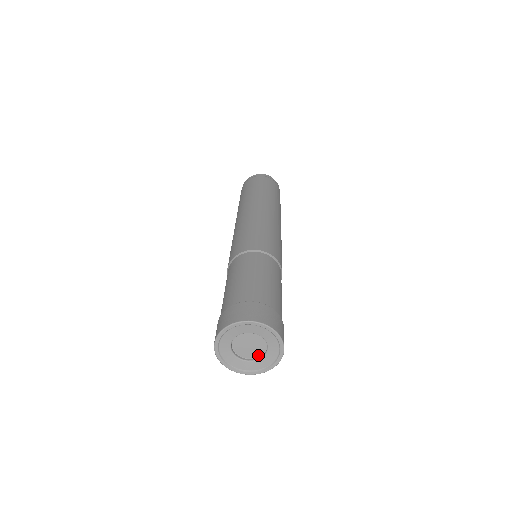
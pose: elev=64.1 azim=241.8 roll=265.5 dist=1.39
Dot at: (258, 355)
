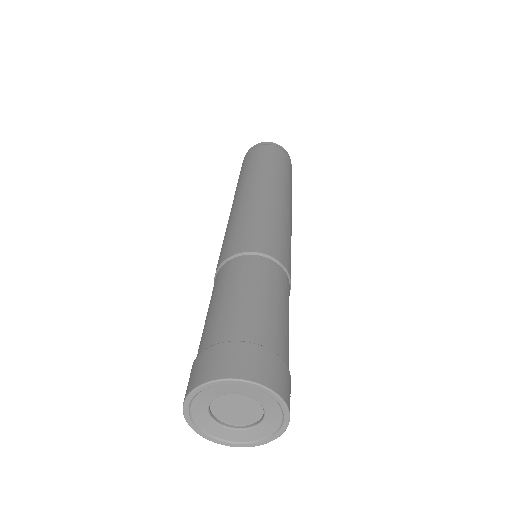
Dot at: (259, 415)
